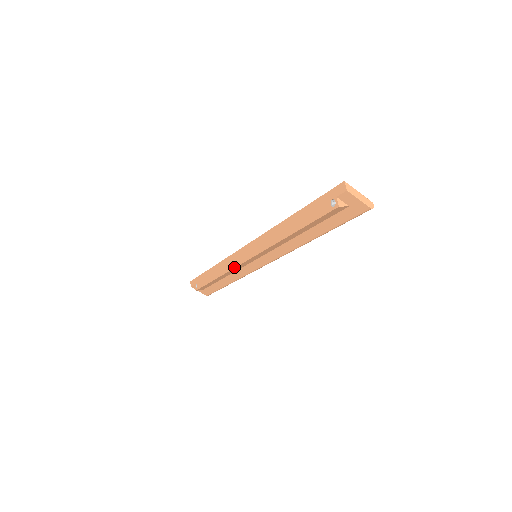
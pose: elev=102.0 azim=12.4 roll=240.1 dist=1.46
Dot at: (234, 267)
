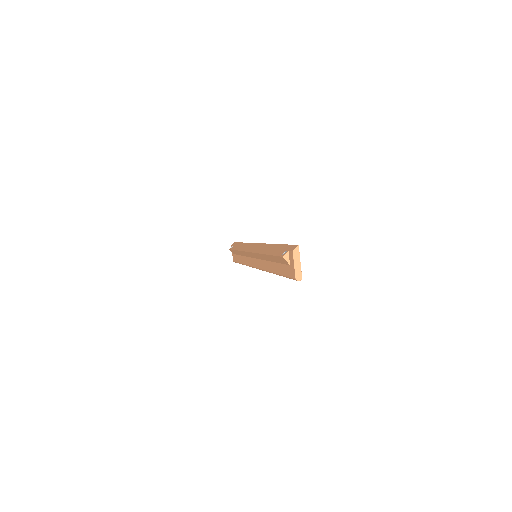
Dot at: (244, 250)
